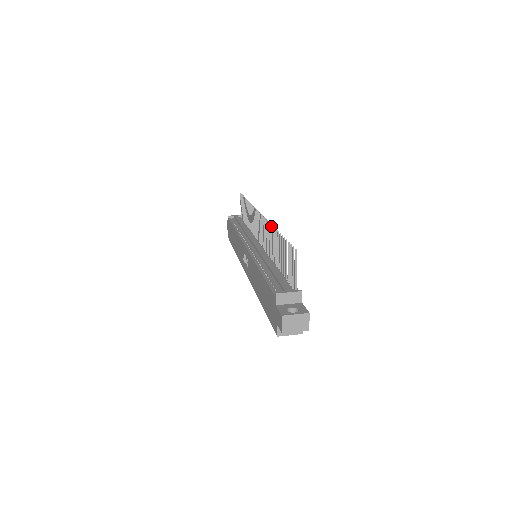
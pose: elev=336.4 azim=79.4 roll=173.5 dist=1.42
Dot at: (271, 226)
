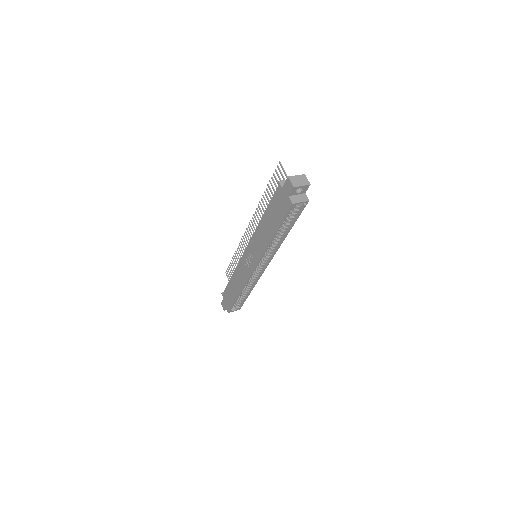
Dot at: (258, 205)
